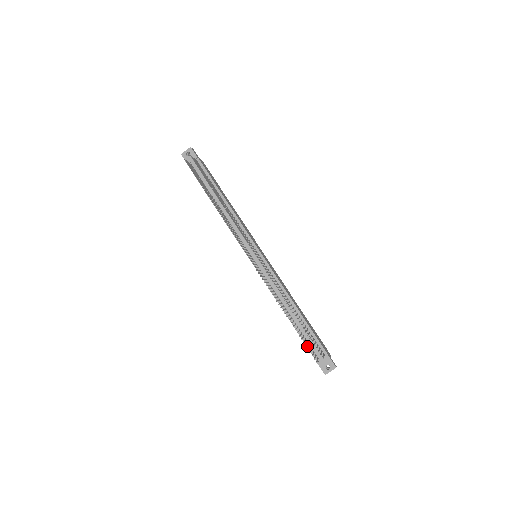
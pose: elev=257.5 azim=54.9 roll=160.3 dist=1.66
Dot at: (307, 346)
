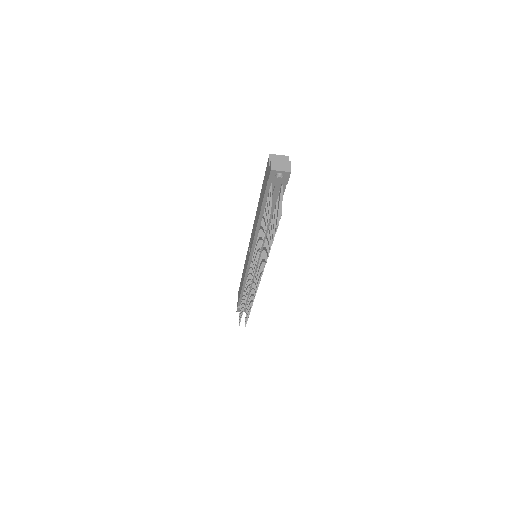
Dot at: (239, 301)
